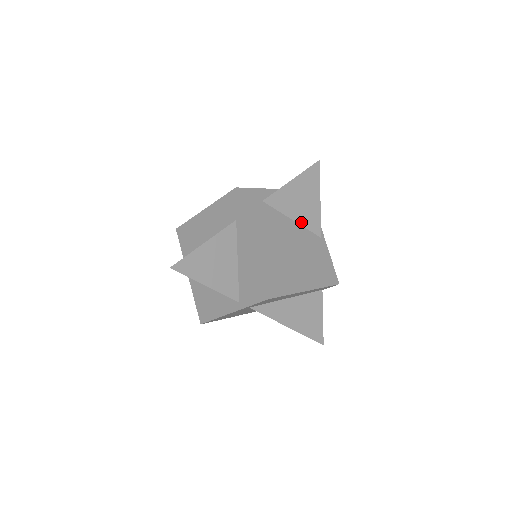
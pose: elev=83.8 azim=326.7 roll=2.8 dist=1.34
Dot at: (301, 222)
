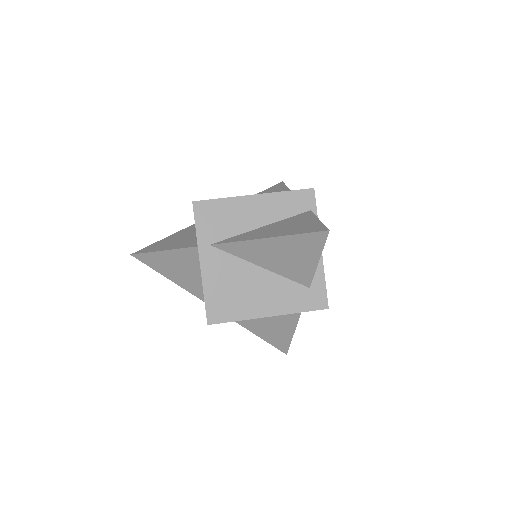
Dot at: occluded
